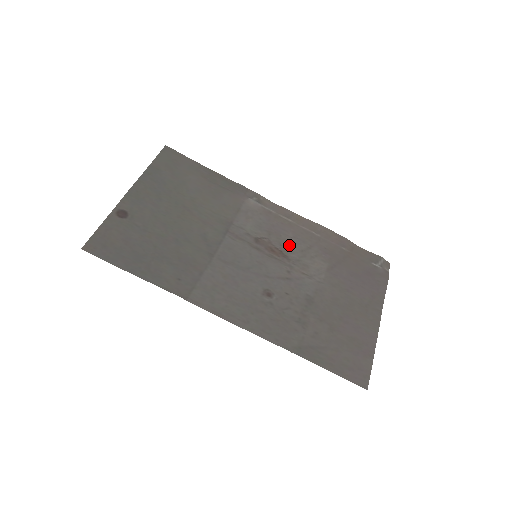
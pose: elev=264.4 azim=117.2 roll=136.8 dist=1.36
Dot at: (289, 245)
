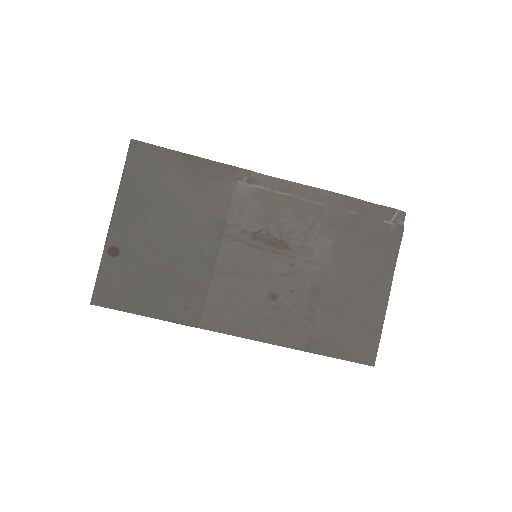
Dot at: (289, 230)
